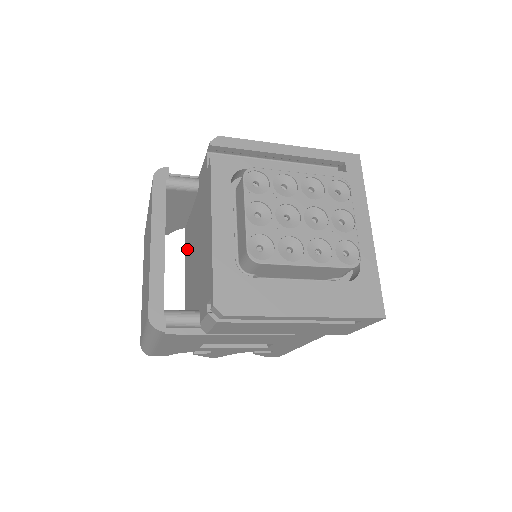
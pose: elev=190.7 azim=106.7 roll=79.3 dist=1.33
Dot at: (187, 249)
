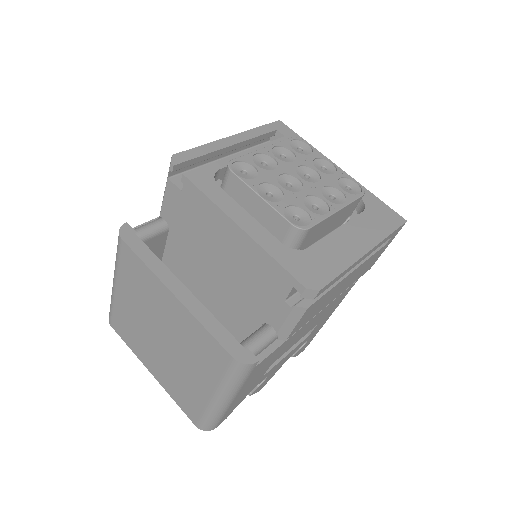
Dot at: occluded
